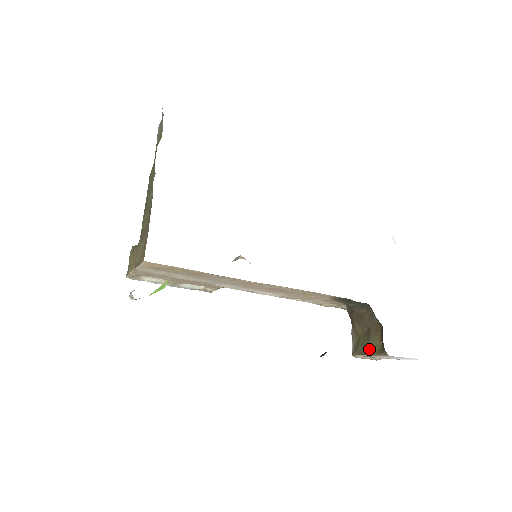
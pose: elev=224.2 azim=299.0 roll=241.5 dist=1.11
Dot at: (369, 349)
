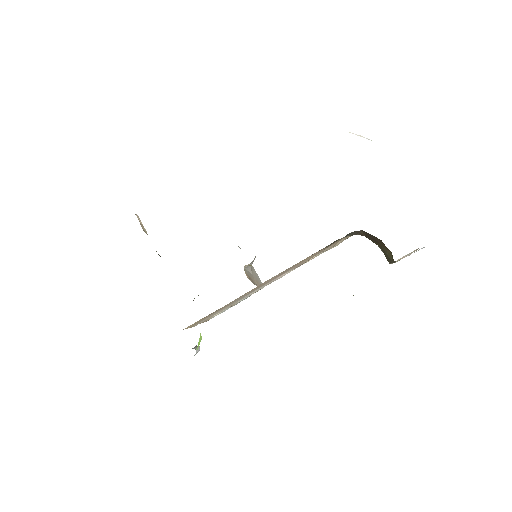
Dot at: (389, 259)
